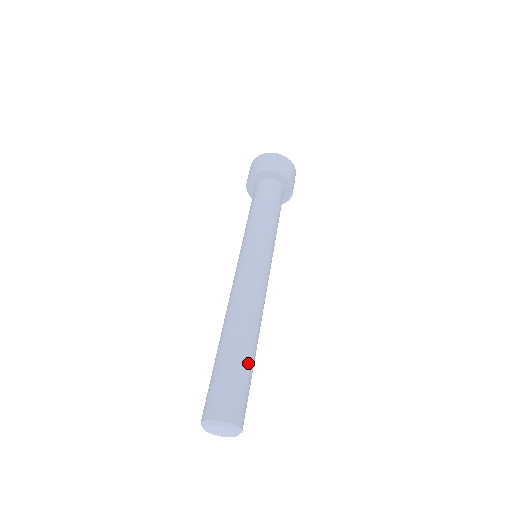
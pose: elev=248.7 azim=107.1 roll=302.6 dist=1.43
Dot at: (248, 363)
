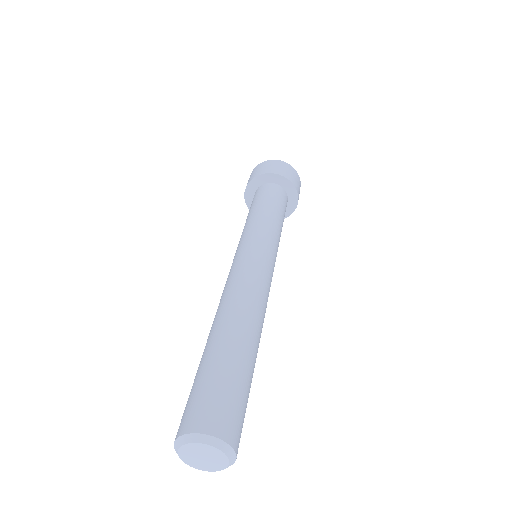
Dot at: (251, 369)
